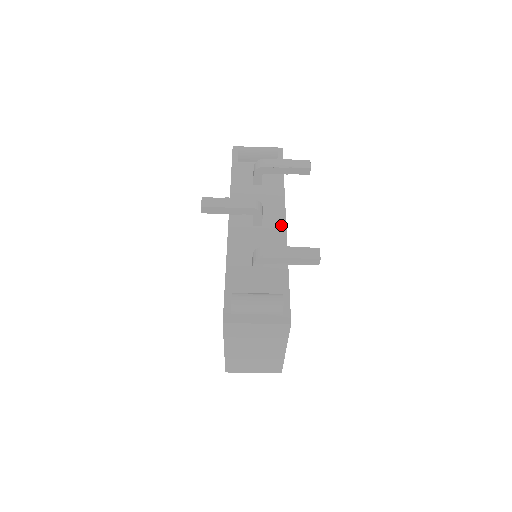
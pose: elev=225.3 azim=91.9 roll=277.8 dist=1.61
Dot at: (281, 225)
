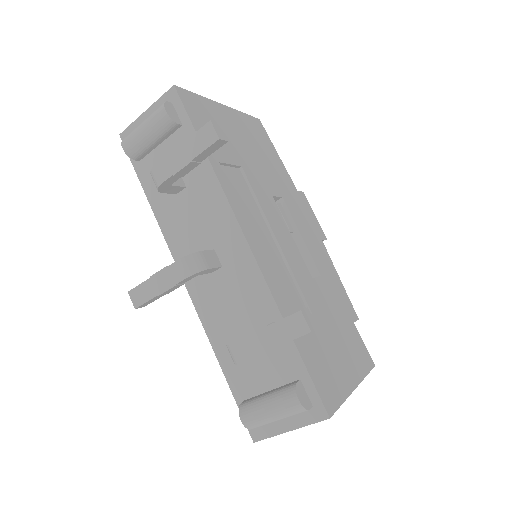
Dot at: (243, 251)
